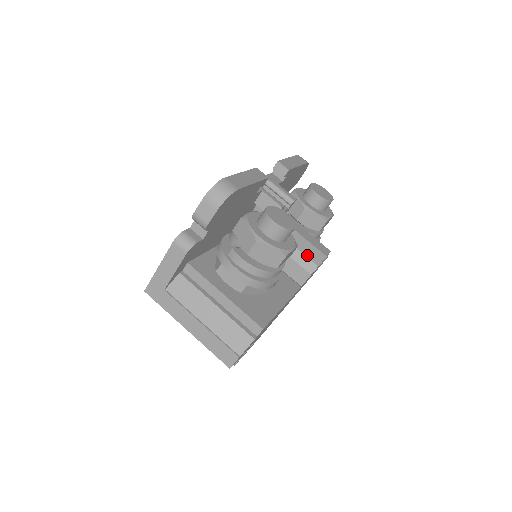
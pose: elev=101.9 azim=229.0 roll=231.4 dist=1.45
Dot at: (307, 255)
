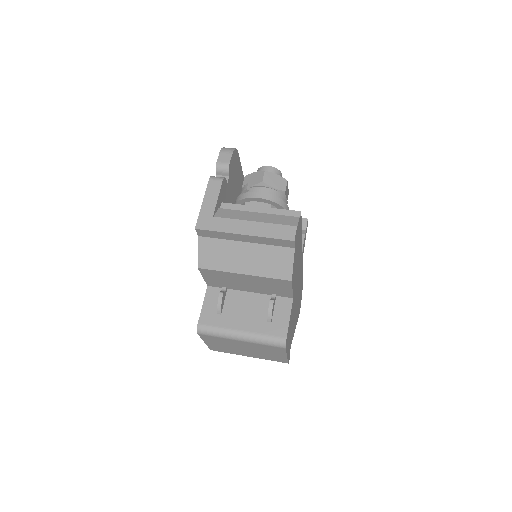
Dot at: occluded
